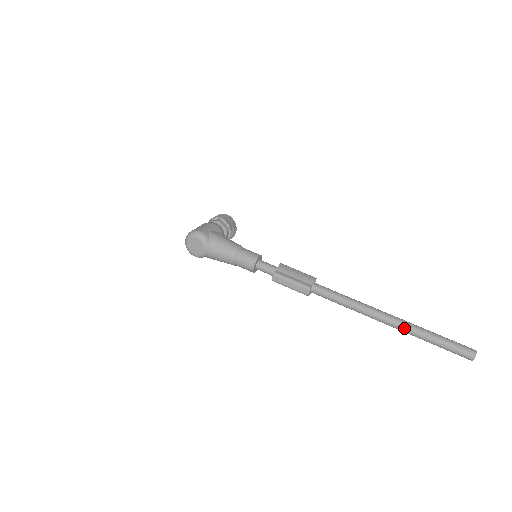
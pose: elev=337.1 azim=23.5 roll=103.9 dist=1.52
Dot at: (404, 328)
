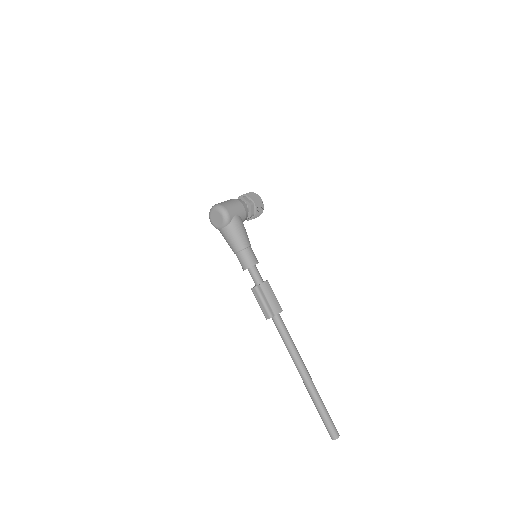
Dot at: (309, 389)
